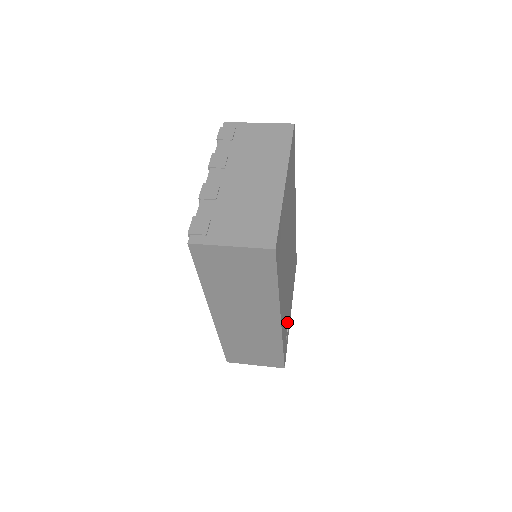
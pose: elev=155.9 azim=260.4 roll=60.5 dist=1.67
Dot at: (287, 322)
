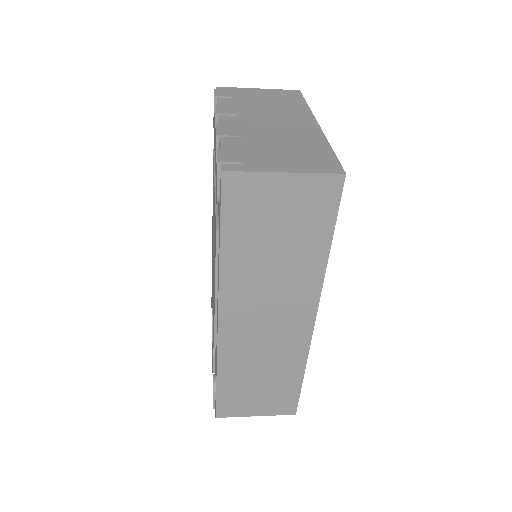
Dot at: occluded
